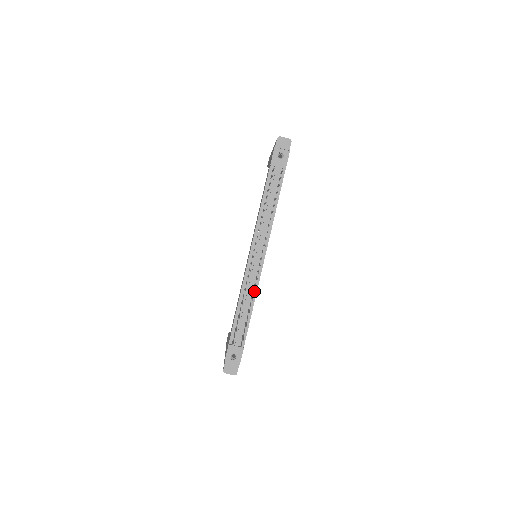
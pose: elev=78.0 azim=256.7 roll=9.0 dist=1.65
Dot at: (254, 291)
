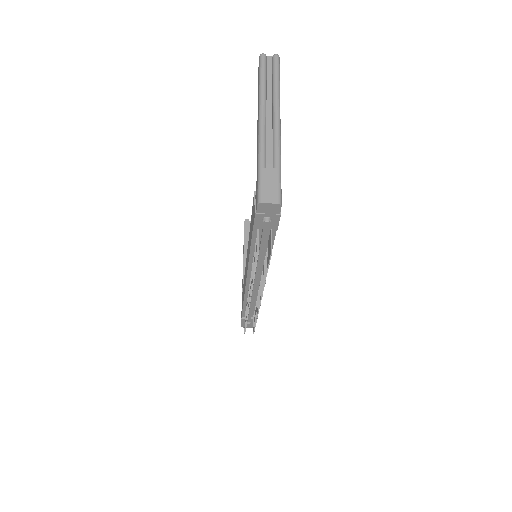
Dot at: occluded
